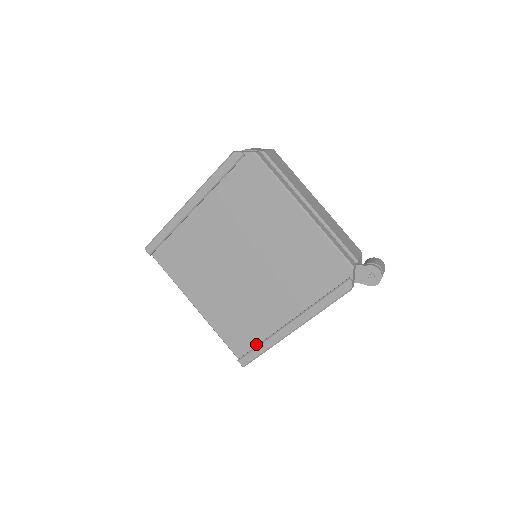
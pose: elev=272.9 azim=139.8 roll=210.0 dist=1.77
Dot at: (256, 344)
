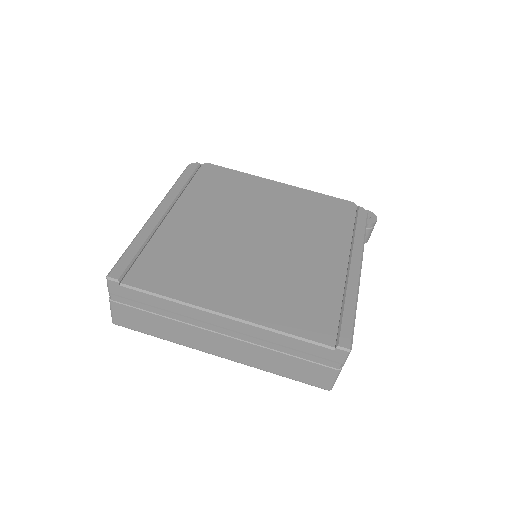
Dot at: (338, 312)
